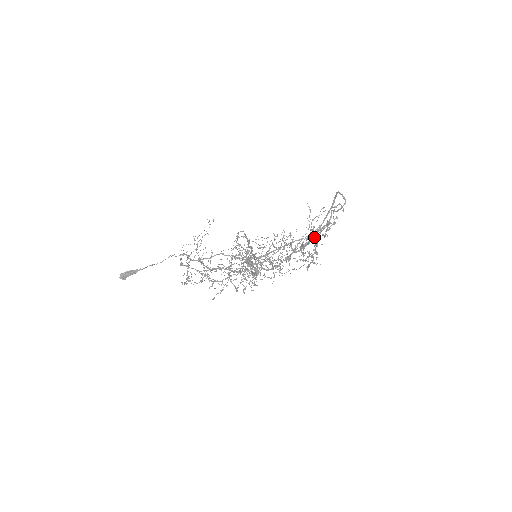
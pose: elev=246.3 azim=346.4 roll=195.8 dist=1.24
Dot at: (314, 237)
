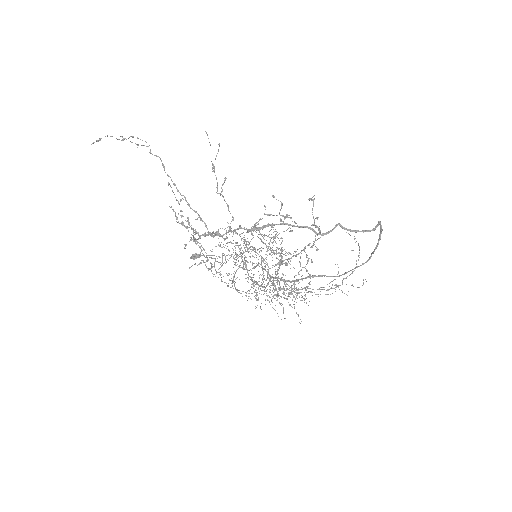
Dot at: occluded
